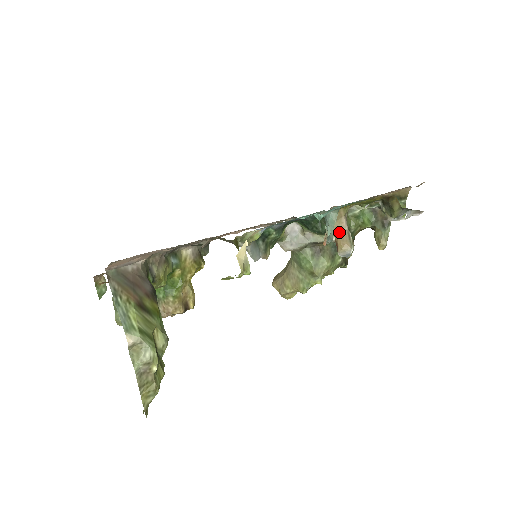
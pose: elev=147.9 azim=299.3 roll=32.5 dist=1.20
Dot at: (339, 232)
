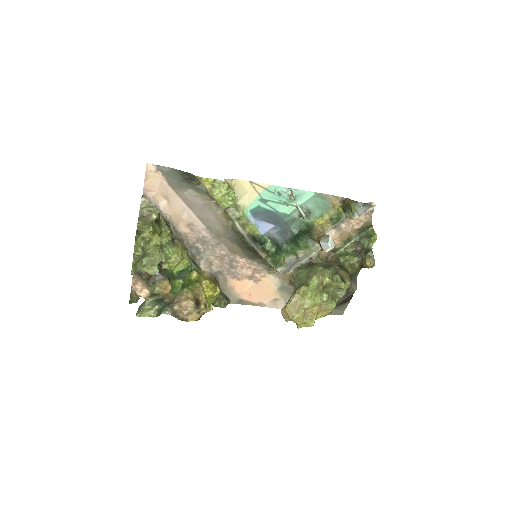
Dot at: (319, 236)
